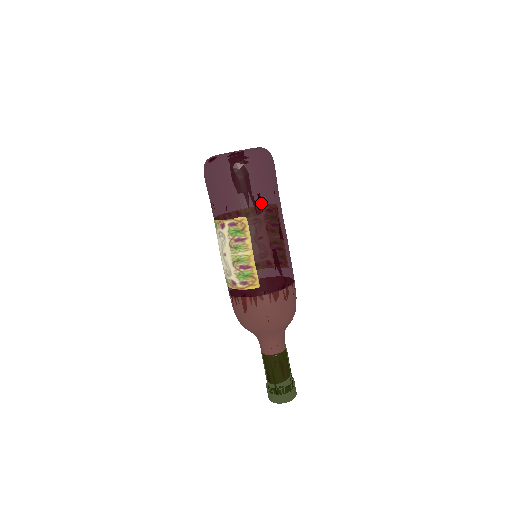
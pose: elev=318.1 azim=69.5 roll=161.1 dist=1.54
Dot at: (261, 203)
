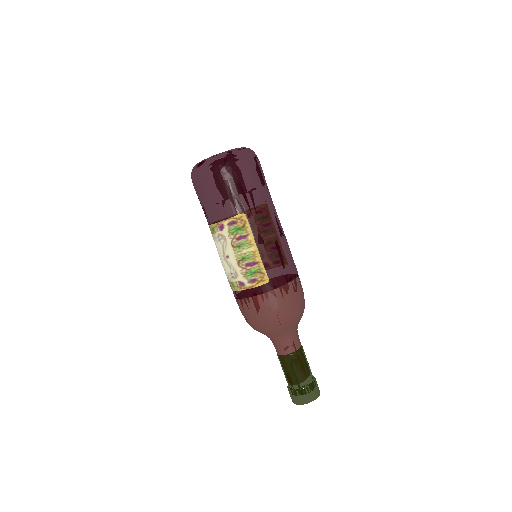
Dot at: (256, 198)
